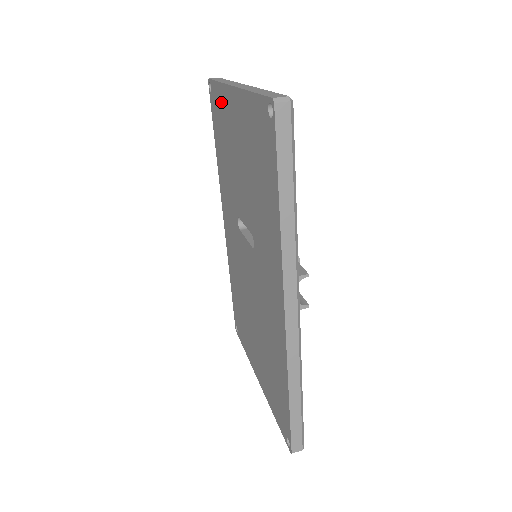
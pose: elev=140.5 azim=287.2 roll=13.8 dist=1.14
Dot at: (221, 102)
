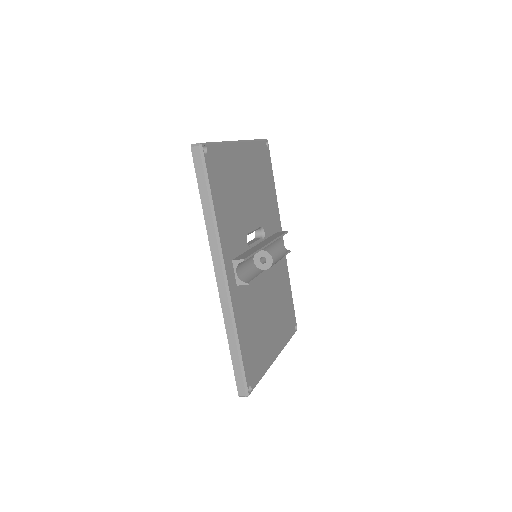
Dot at: occluded
